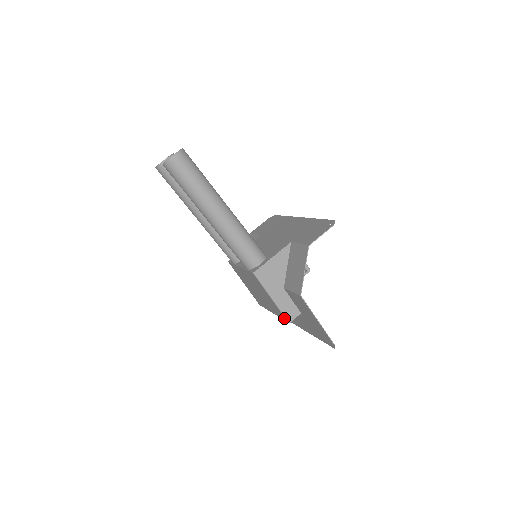
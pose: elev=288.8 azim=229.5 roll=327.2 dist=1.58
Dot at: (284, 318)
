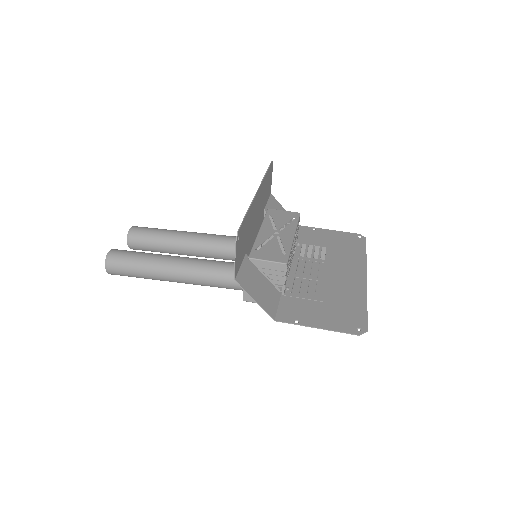
Dot at: occluded
